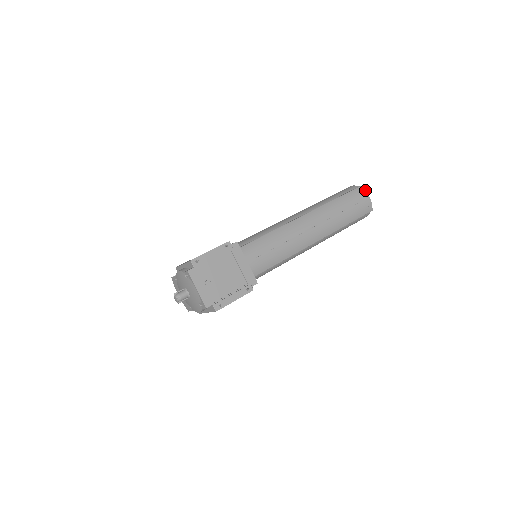
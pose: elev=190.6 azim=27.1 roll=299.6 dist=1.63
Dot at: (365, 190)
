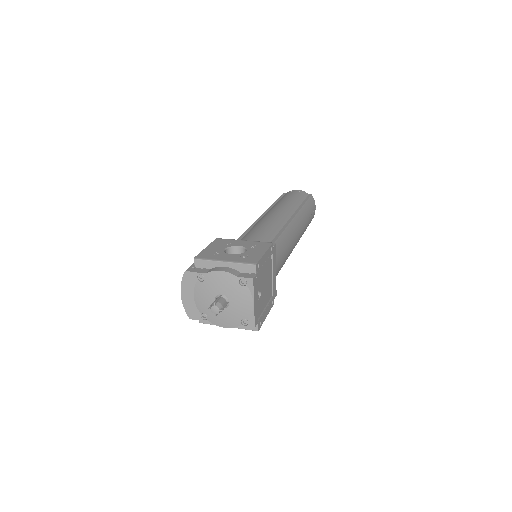
Dot at: (314, 200)
